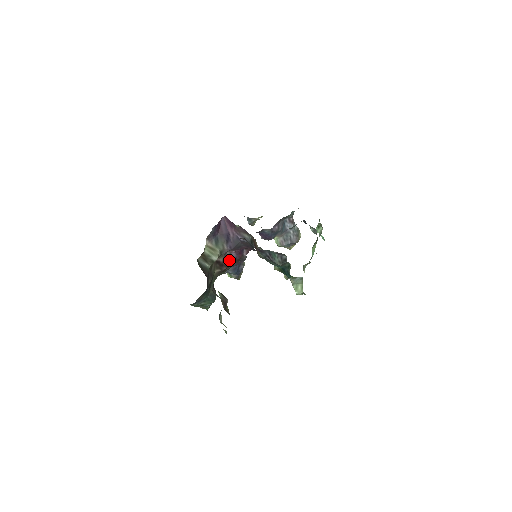
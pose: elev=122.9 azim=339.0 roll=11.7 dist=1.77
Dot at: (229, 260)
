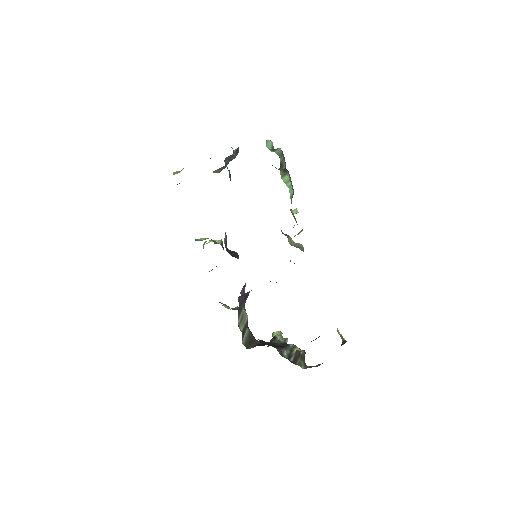
Dot at: (243, 290)
